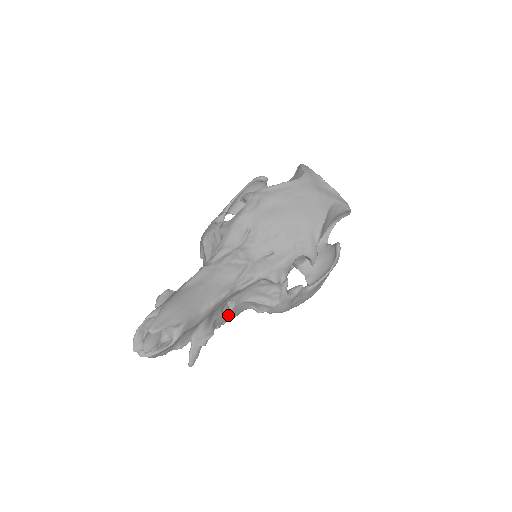
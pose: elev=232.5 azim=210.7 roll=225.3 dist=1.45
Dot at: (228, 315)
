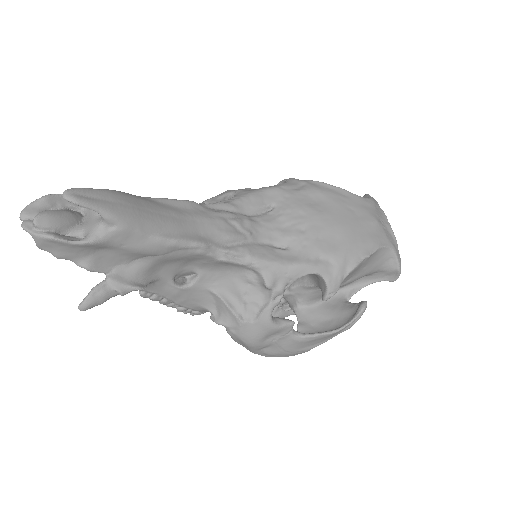
Dot at: (178, 292)
